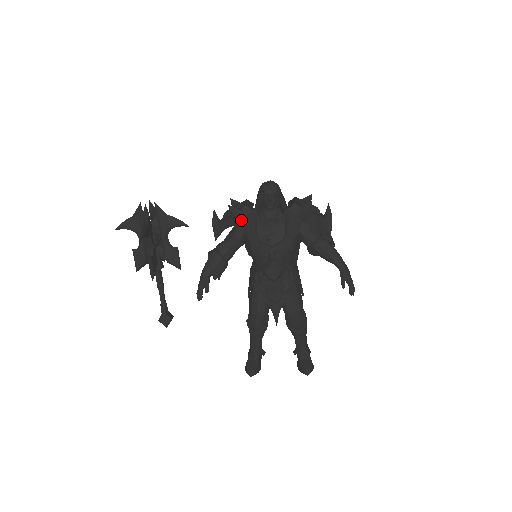
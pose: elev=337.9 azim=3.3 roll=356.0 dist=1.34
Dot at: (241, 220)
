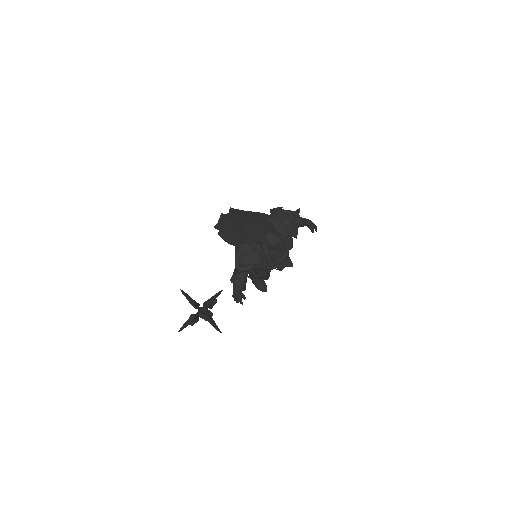
Dot at: (263, 267)
